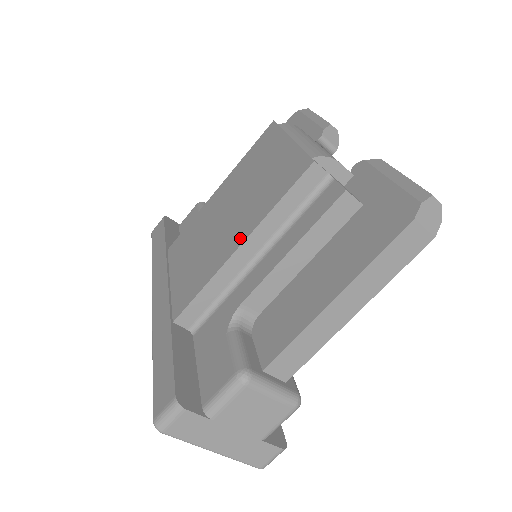
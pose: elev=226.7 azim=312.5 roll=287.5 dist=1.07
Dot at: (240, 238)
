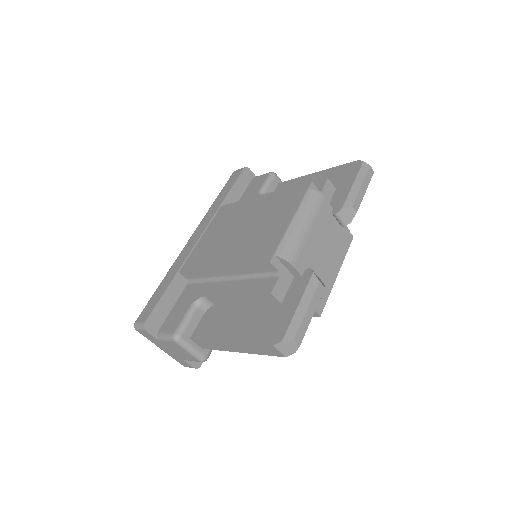
Dot at: (224, 262)
